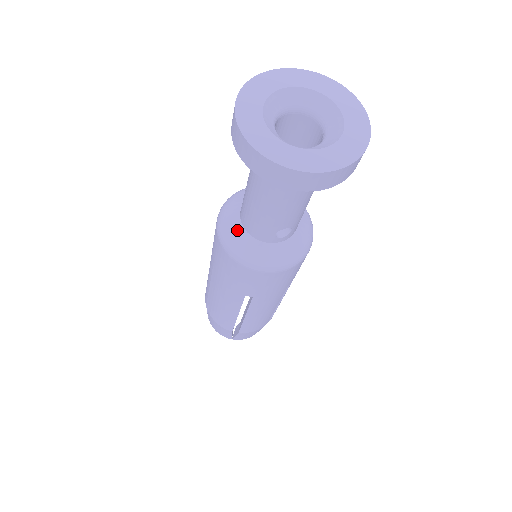
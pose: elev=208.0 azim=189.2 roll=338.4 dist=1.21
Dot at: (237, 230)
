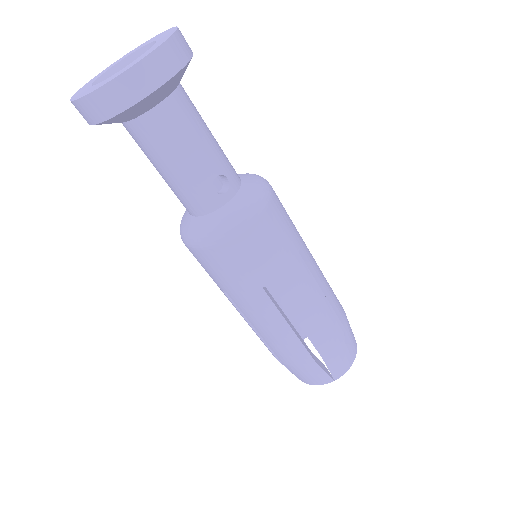
Dot at: (192, 223)
